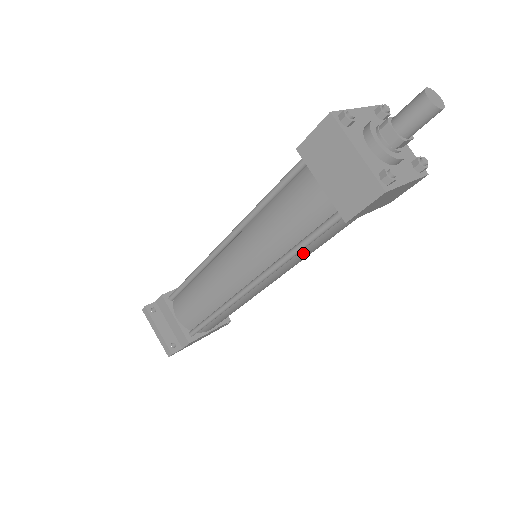
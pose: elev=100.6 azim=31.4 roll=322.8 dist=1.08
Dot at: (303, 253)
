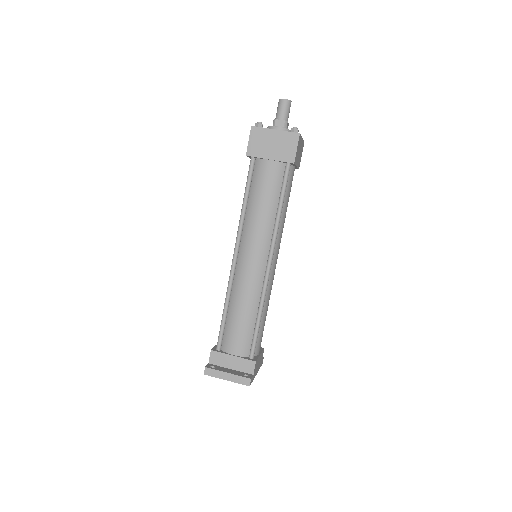
Dot at: (283, 215)
